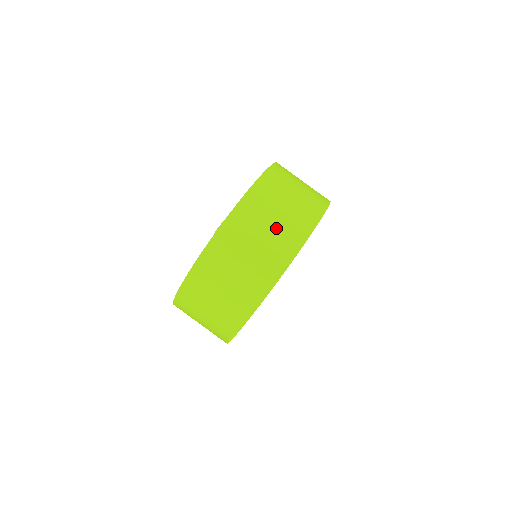
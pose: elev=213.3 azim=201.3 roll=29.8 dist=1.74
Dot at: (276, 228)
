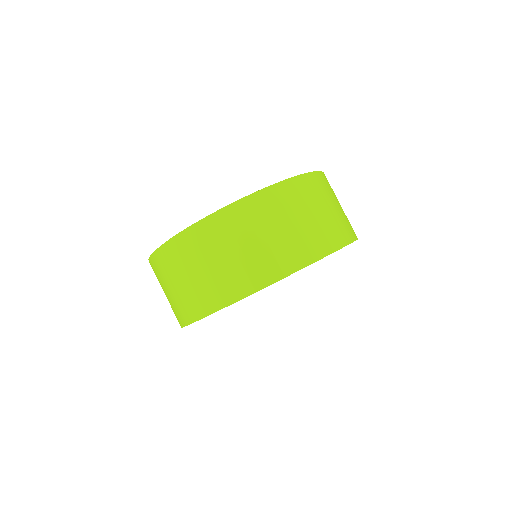
Dot at: (204, 277)
